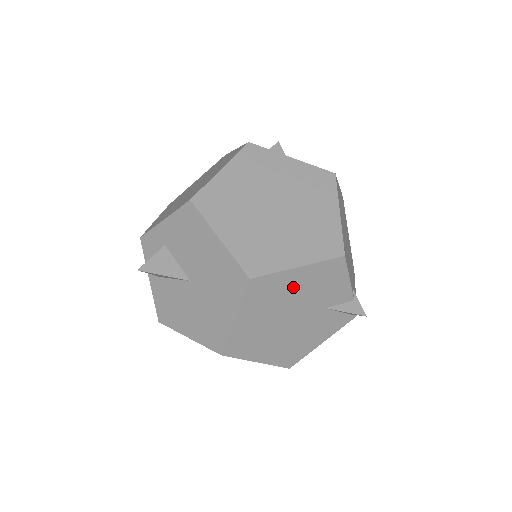
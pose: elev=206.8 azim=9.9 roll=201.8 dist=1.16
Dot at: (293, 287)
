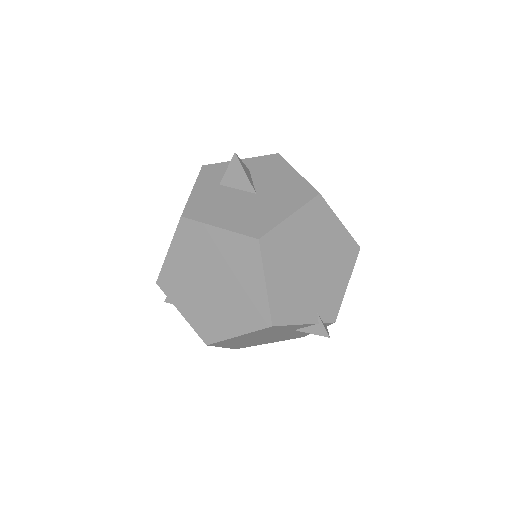
Dot at: (248, 337)
